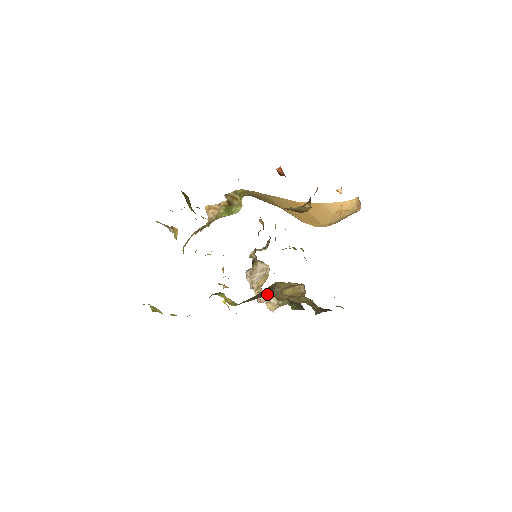
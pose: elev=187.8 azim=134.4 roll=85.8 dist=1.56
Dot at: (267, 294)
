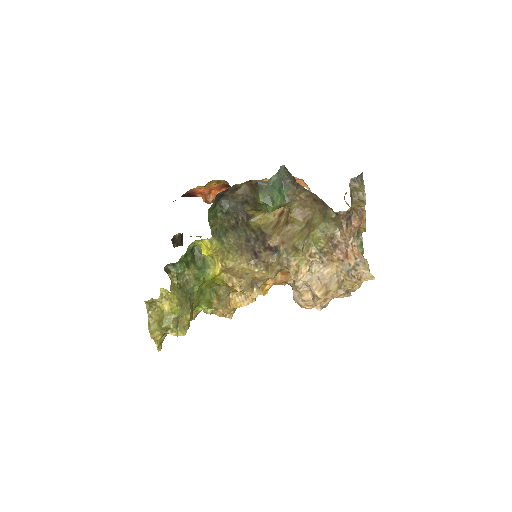
Dot at: (266, 243)
